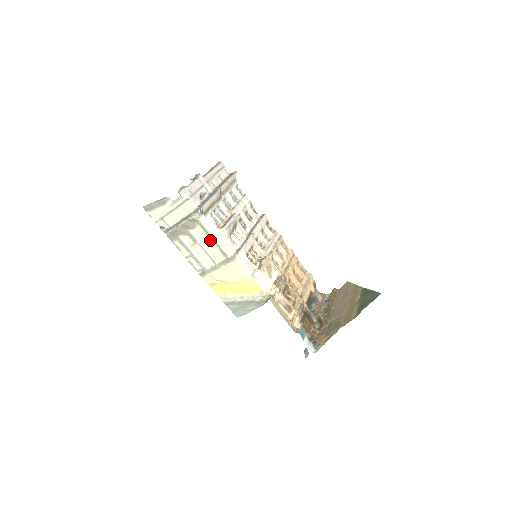
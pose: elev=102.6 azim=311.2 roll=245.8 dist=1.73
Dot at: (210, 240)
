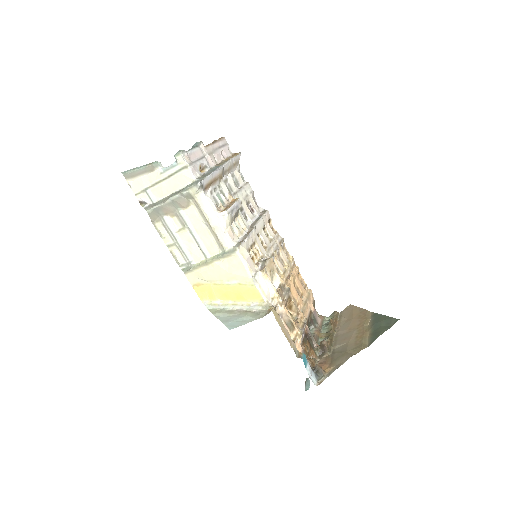
Dot at: (205, 225)
